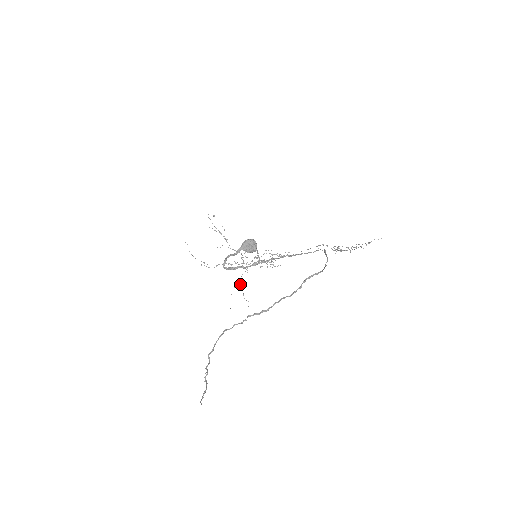
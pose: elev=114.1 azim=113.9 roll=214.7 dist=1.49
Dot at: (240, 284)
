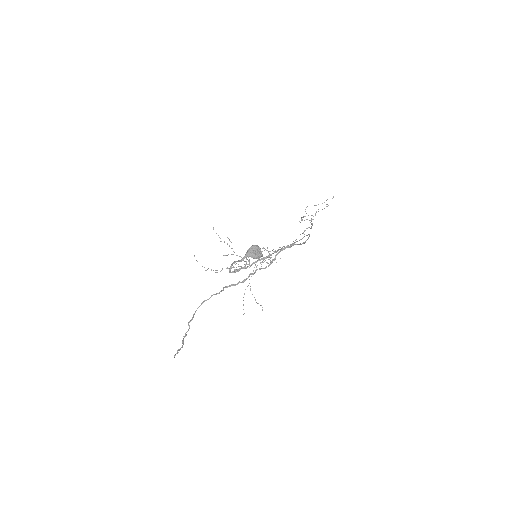
Dot at: (250, 289)
